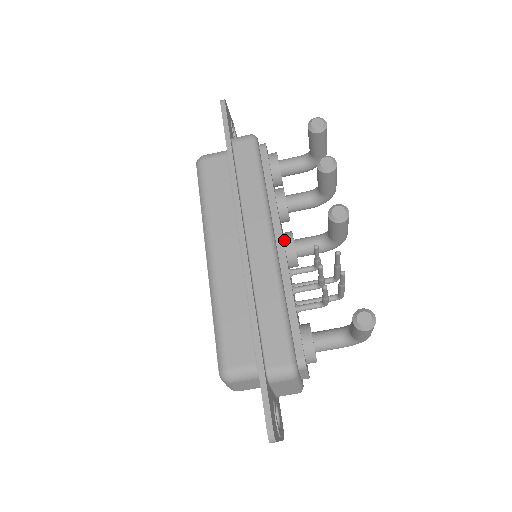
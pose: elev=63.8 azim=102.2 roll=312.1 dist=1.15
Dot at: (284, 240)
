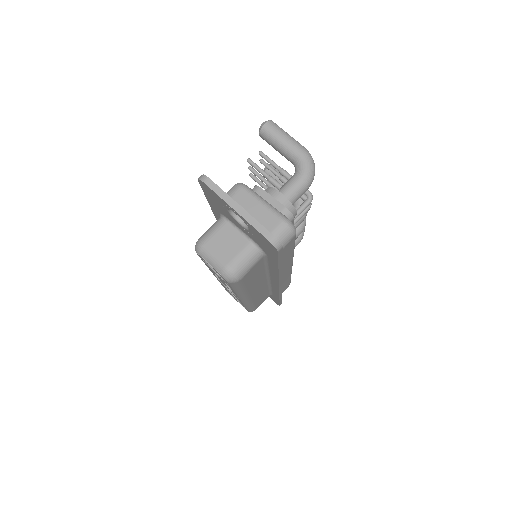
Dot at: occluded
